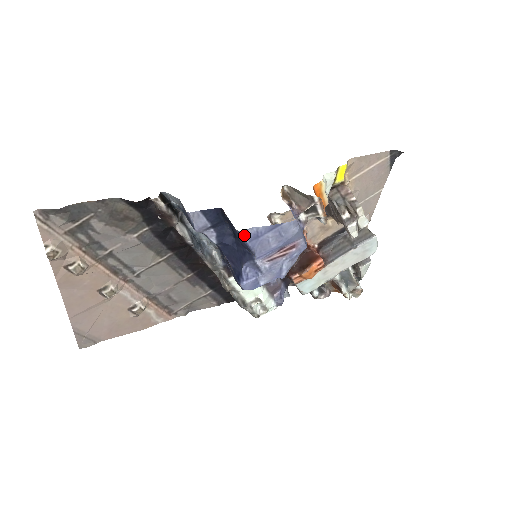
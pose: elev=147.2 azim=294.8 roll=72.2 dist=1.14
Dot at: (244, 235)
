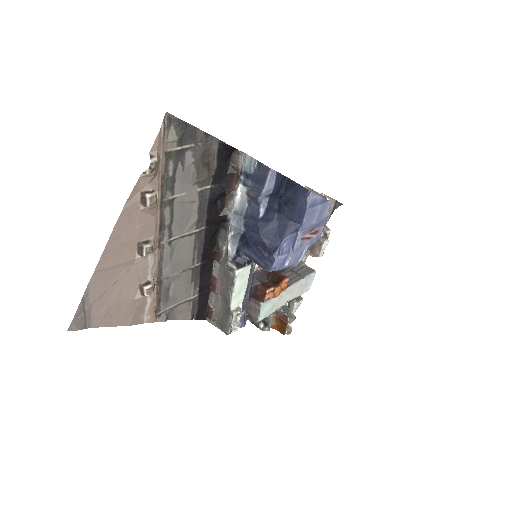
Dot at: (309, 199)
